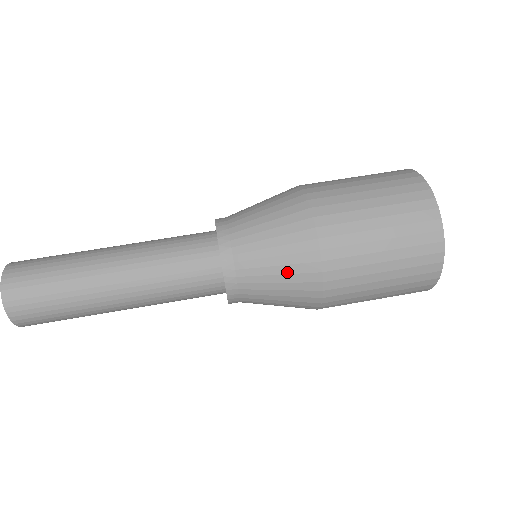
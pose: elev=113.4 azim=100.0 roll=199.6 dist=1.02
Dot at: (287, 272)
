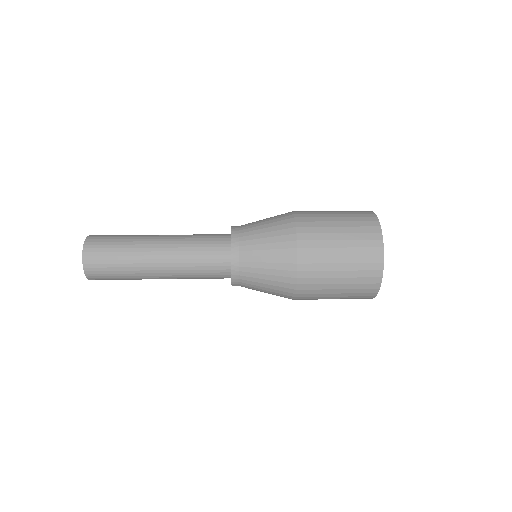
Dot at: (274, 268)
